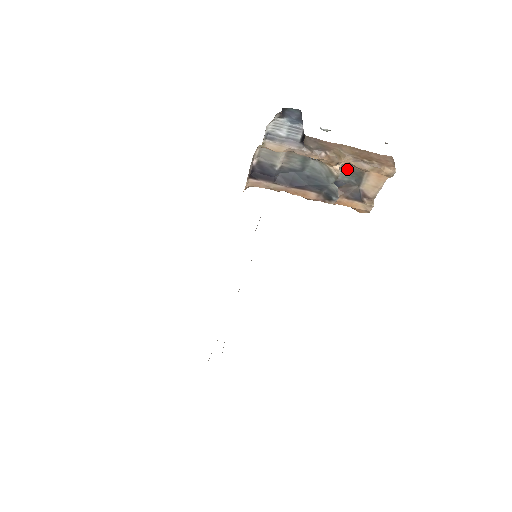
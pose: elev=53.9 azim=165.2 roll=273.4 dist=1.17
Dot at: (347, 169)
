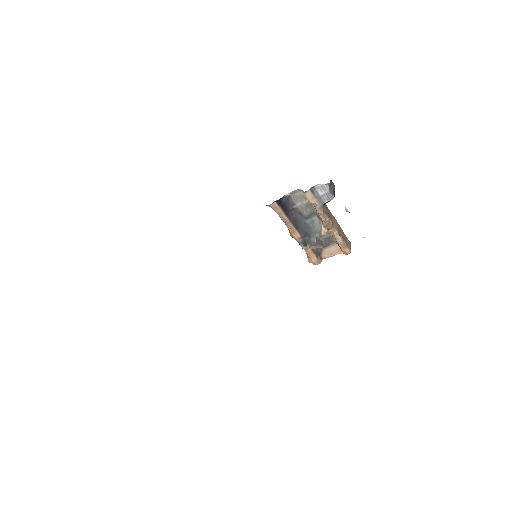
Dot at: (327, 234)
